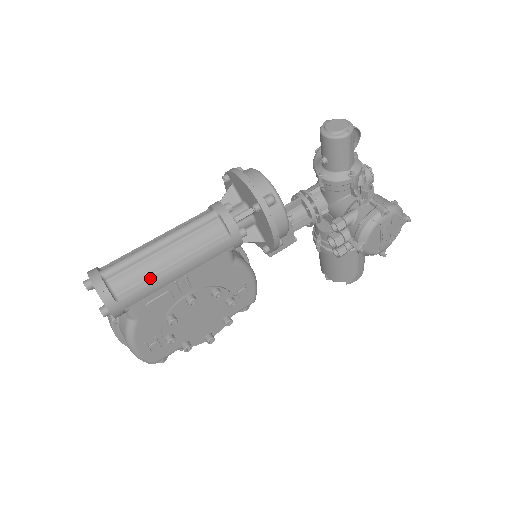
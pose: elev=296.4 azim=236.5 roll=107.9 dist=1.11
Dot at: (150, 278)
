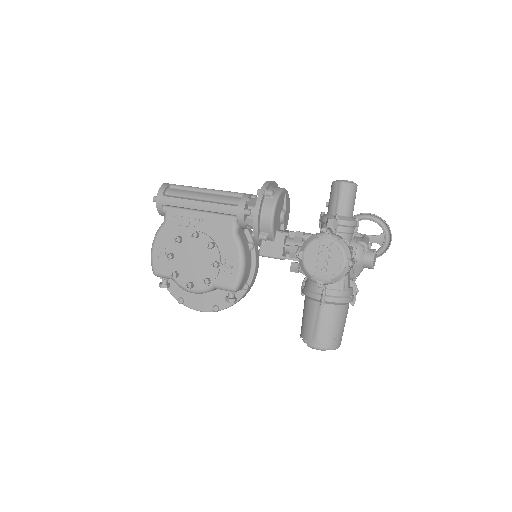
Dot at: (186, 198)
